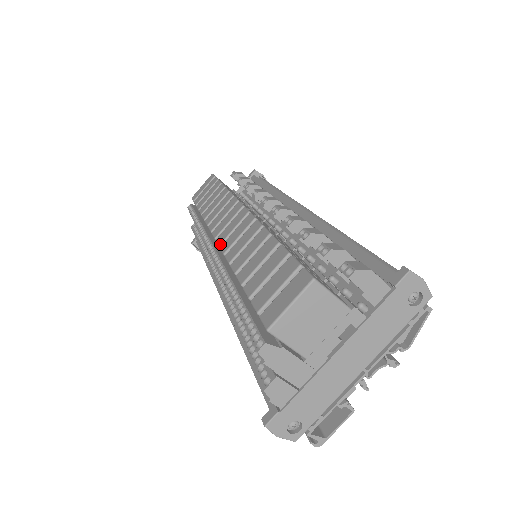
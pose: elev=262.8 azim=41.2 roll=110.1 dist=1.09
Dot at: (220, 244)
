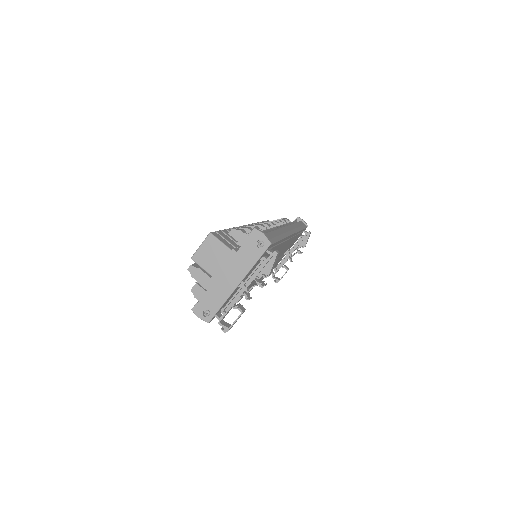
Dot at: occluded
